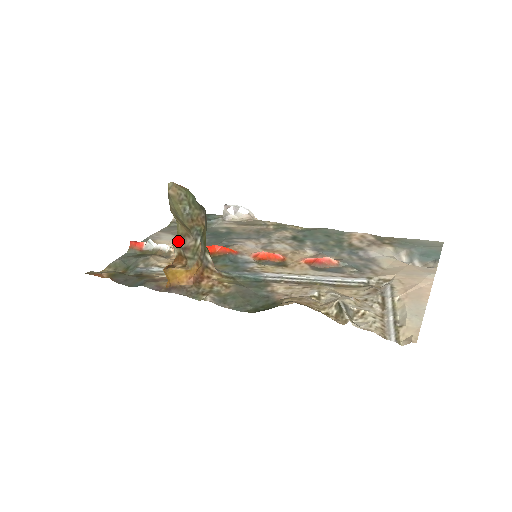
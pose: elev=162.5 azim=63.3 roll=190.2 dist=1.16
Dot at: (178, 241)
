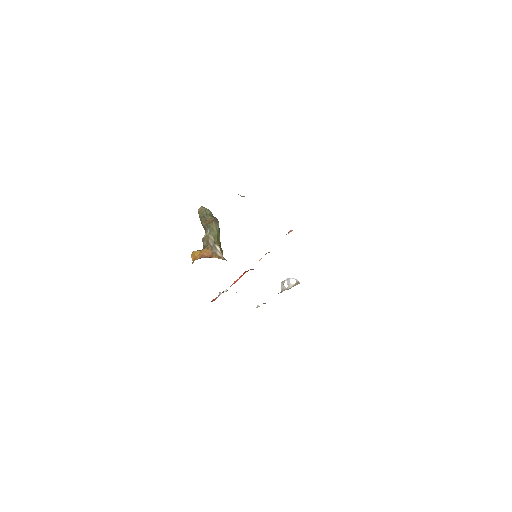
Dot at: occluded
